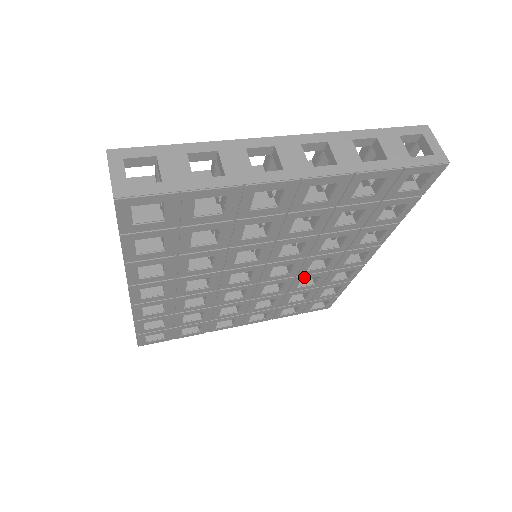
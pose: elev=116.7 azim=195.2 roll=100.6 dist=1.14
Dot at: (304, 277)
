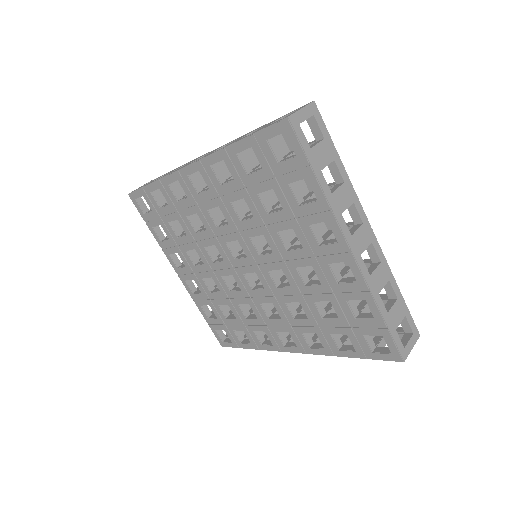
Dot at: (252, 305)
